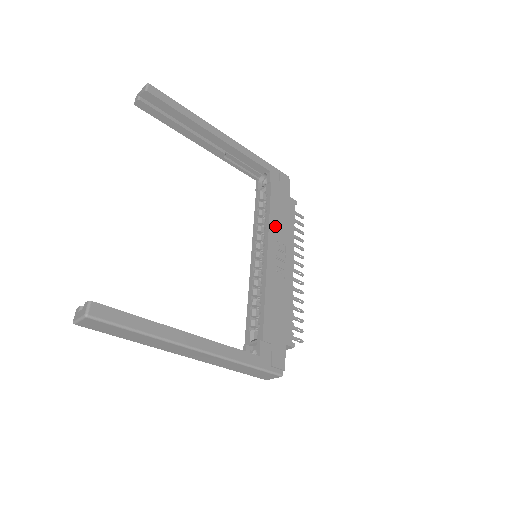
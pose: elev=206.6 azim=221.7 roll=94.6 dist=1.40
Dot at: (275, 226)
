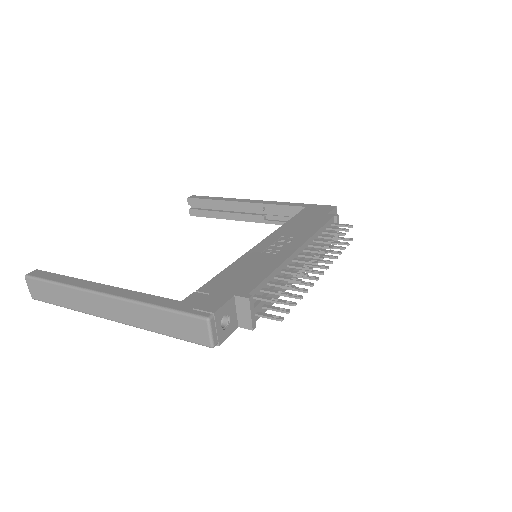
Dot at: (287, 230)
